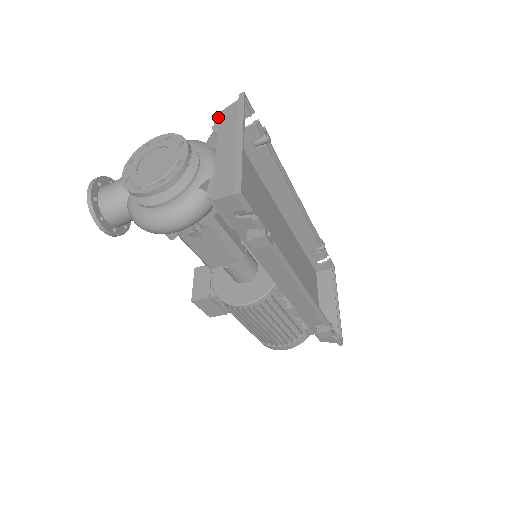
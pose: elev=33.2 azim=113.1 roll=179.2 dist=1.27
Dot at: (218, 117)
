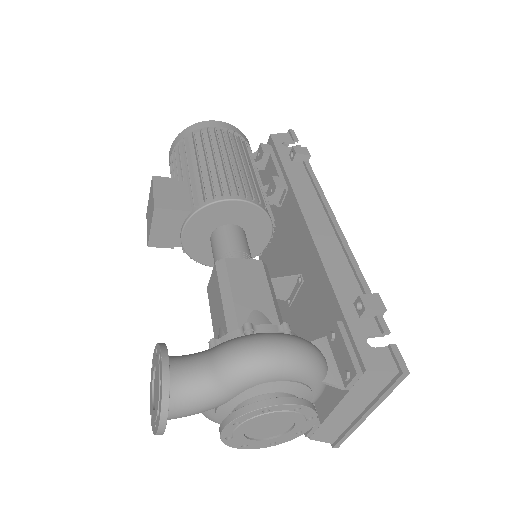
Dot at: (361, 376)
